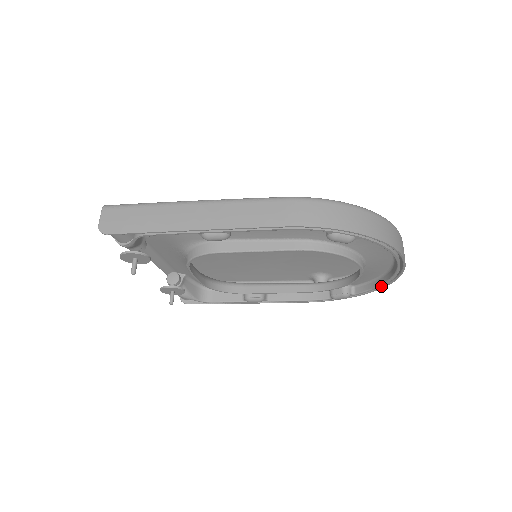
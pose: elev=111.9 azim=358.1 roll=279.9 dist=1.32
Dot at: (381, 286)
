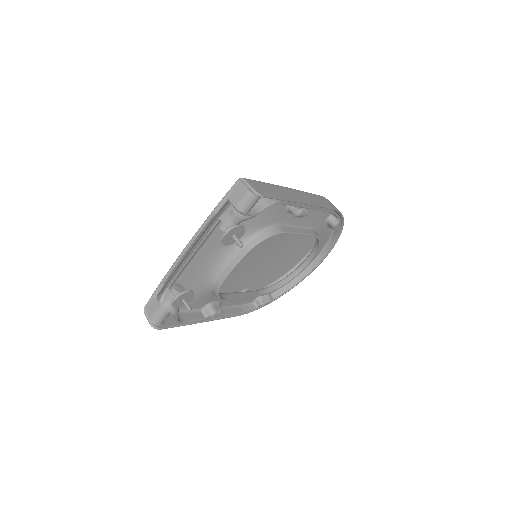
Dot at: (292, 287)
